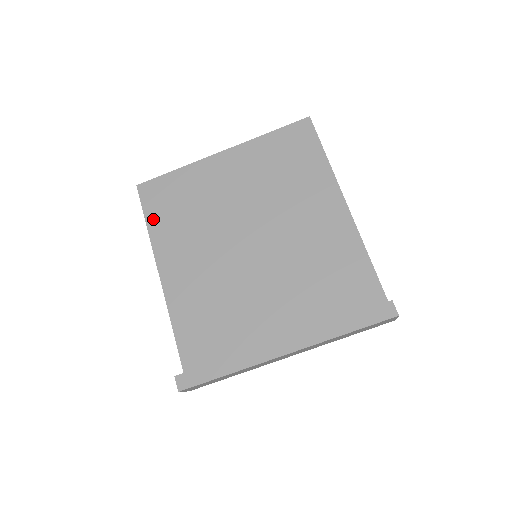
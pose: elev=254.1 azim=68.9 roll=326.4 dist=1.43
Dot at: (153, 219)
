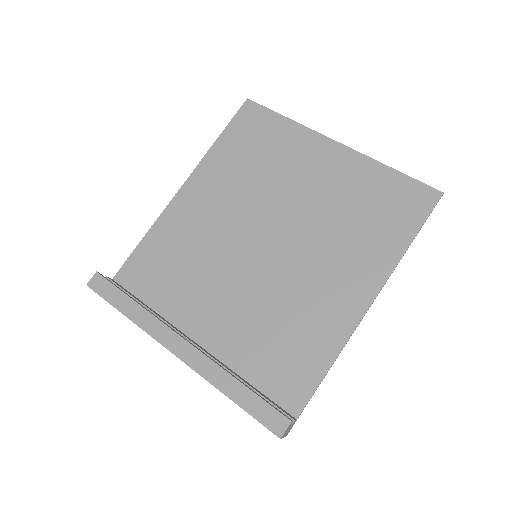
Dot at: (227, 139)
